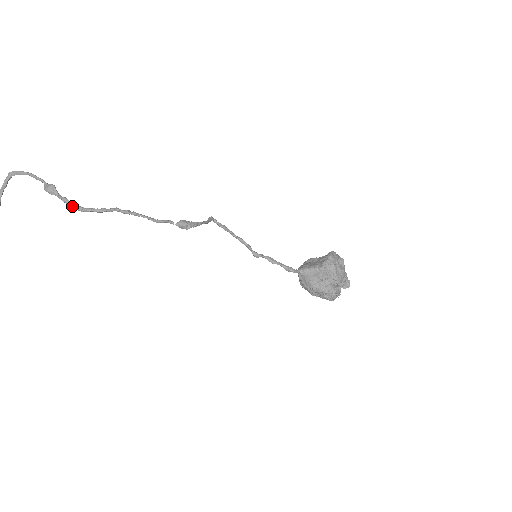
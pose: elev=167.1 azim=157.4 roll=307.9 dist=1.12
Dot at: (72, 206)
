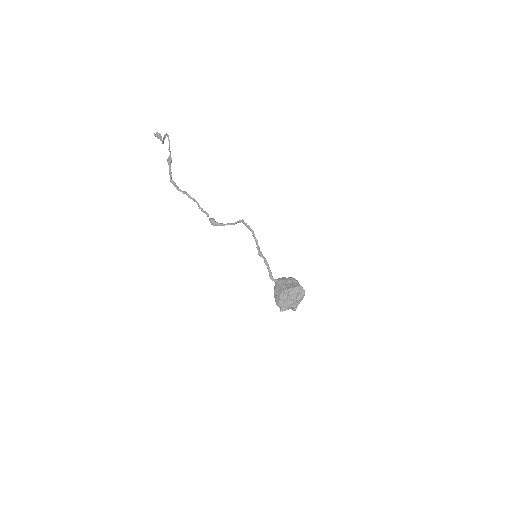
Dot at: (170, 179)
